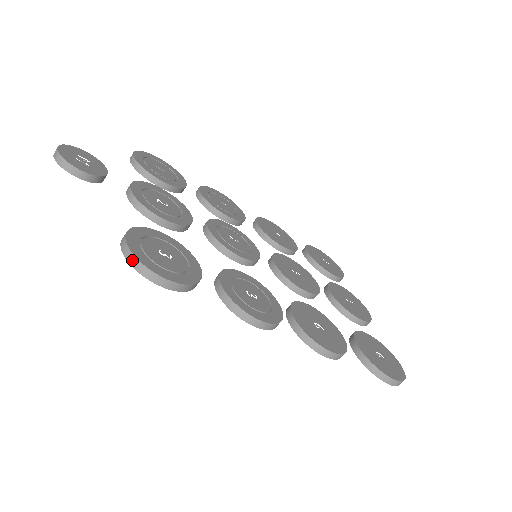
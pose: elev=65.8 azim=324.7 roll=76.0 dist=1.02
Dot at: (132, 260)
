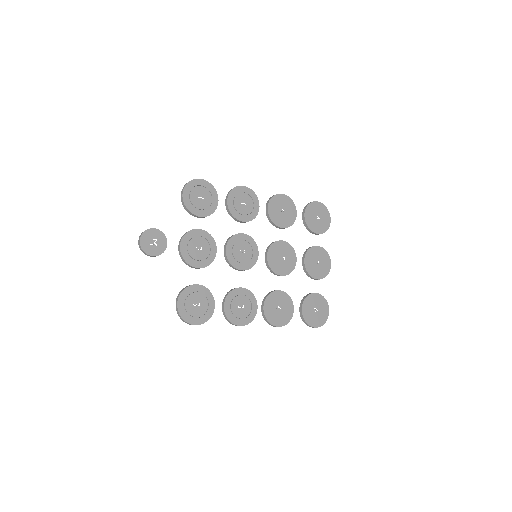
Dot at: (181, 318)
